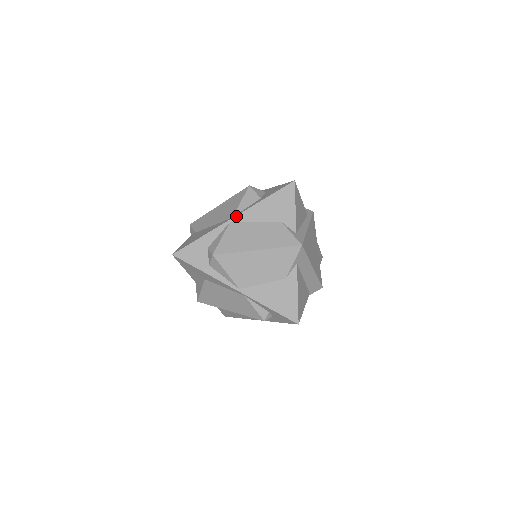
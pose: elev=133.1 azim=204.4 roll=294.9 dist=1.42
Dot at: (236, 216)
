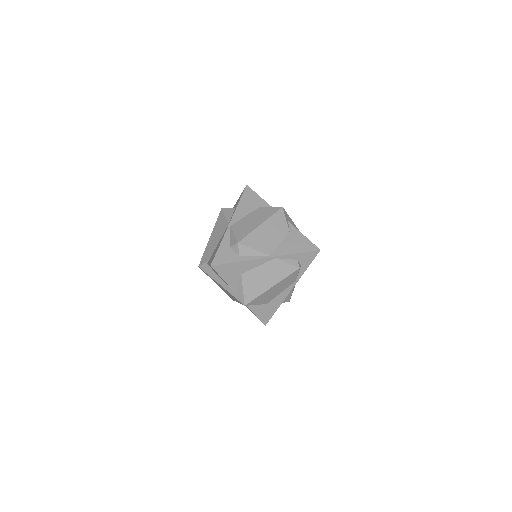
Dot at: (231, 221)
